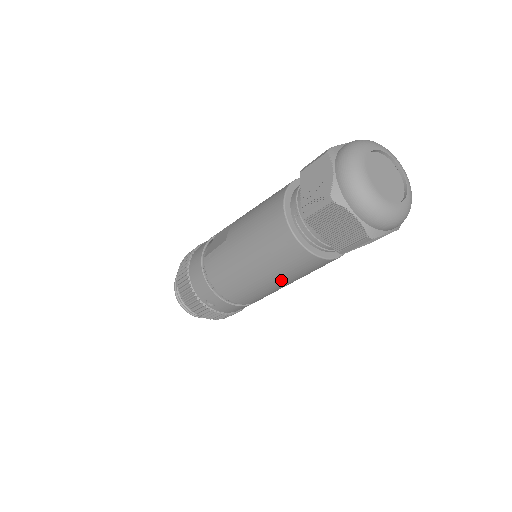
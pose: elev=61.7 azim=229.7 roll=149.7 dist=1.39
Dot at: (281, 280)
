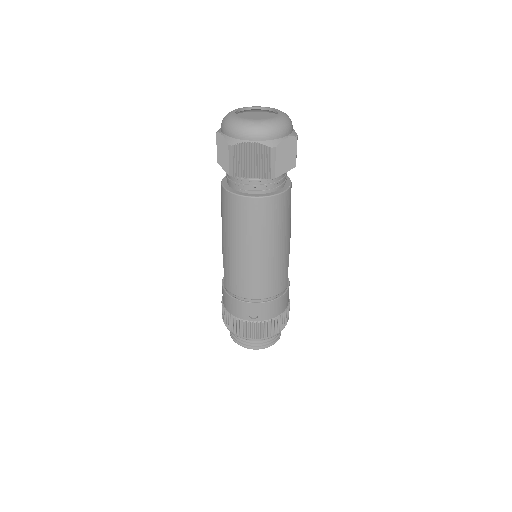
Dot at: (270, 243)
